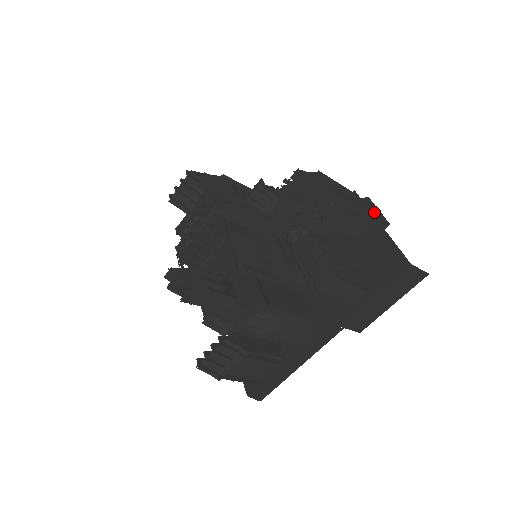
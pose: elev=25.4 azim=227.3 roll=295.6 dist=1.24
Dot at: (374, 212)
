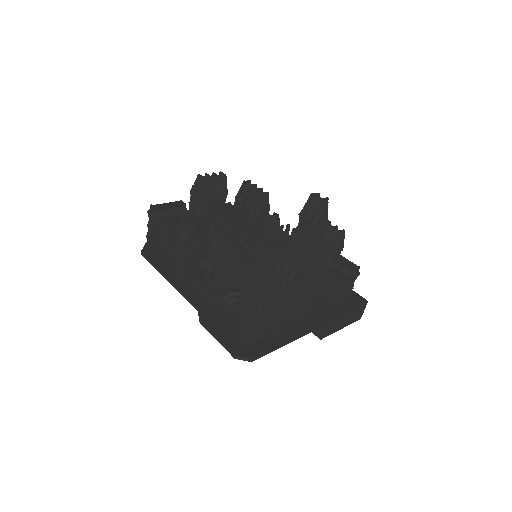
Dot at: occluded
